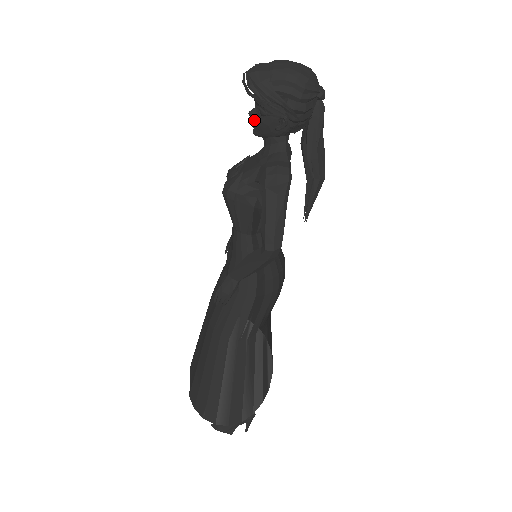
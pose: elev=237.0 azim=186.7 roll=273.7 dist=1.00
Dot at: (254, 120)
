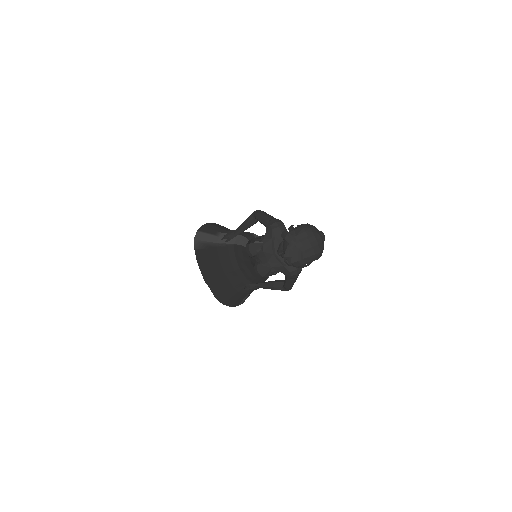
Dot at: (282, 257)
